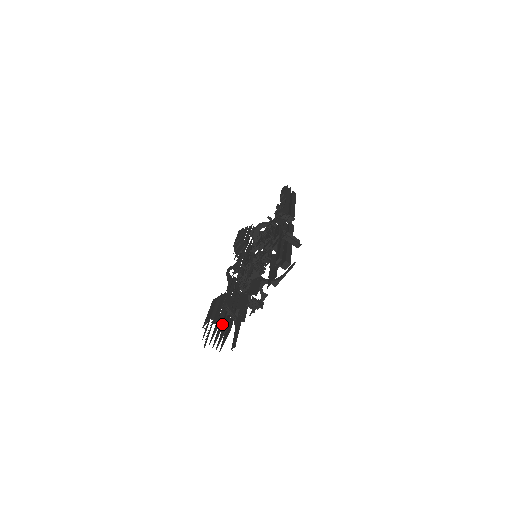
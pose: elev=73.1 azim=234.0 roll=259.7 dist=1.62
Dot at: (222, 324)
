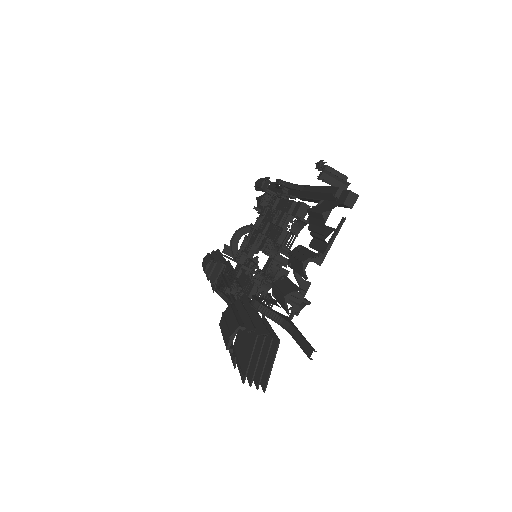
Dot at: (257, 338)
